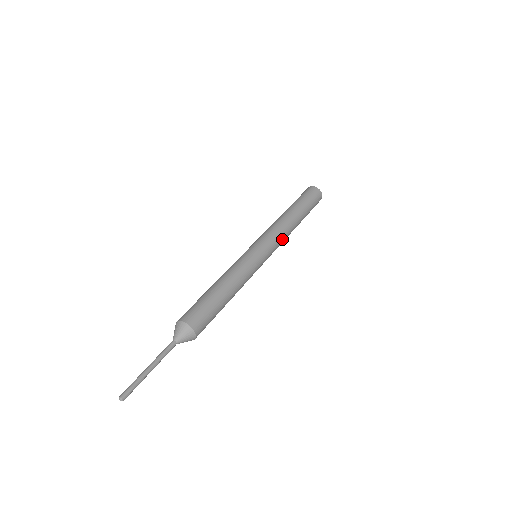
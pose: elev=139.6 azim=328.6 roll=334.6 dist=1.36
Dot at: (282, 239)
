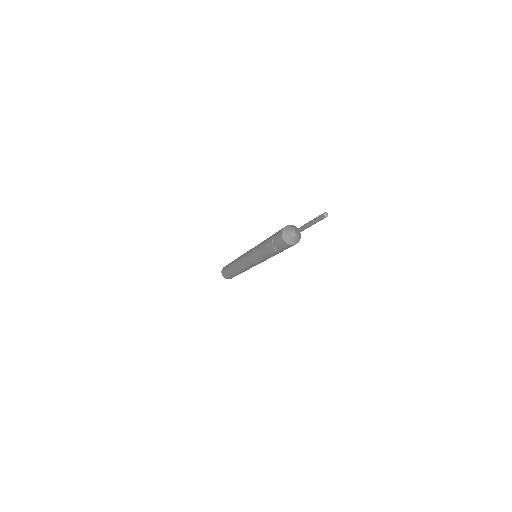
Dot at: occluded
